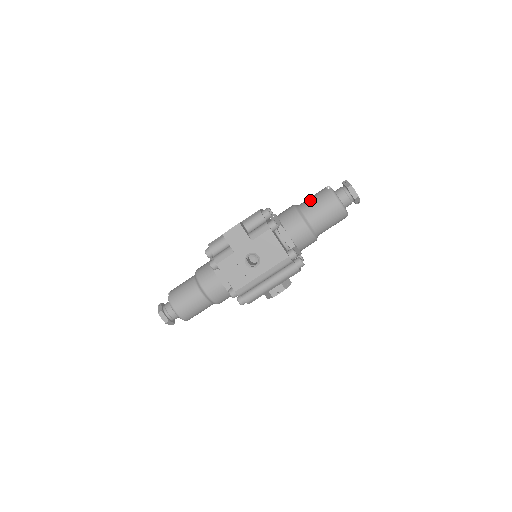
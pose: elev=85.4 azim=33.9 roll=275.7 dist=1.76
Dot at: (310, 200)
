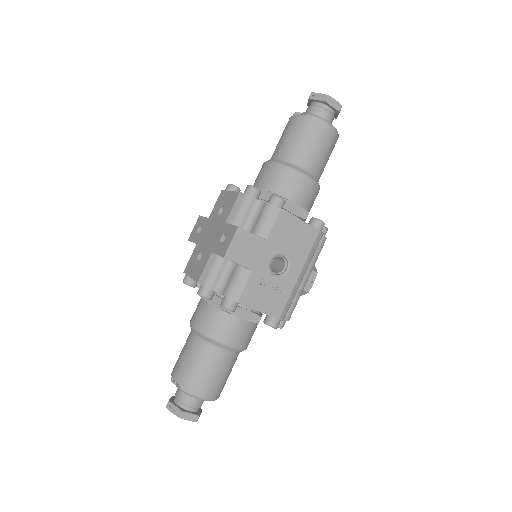
Dot at: (289, 142)
